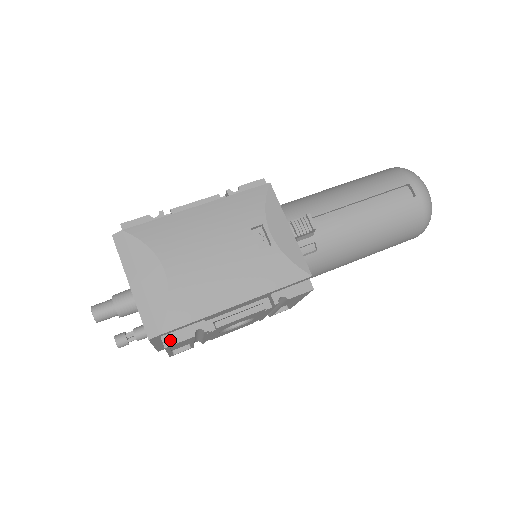
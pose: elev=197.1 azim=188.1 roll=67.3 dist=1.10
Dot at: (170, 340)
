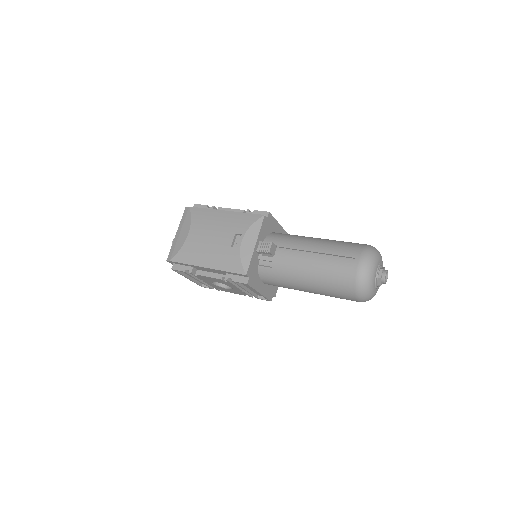
Dot at: (175, 267)
